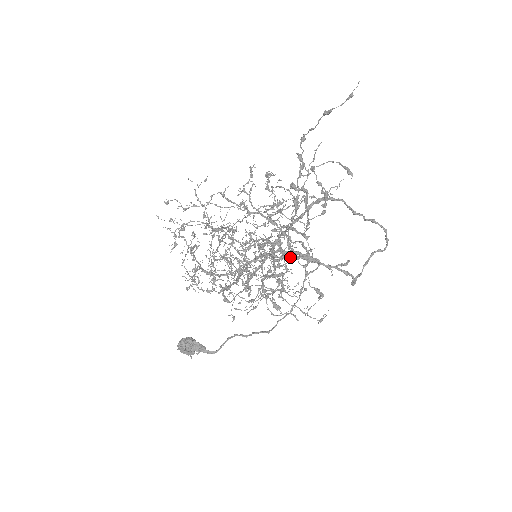
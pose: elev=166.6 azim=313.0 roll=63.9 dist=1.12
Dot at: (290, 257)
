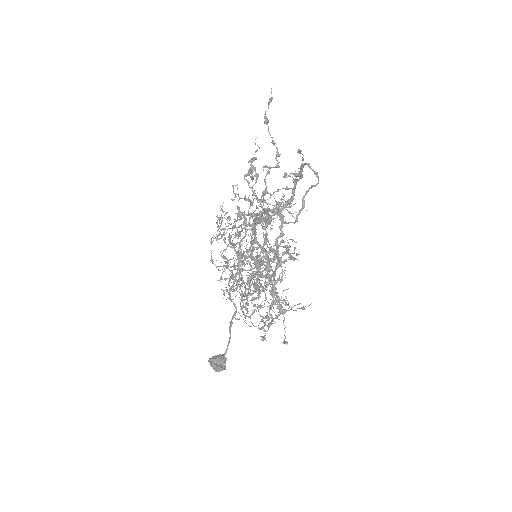
Dot at: occluded
